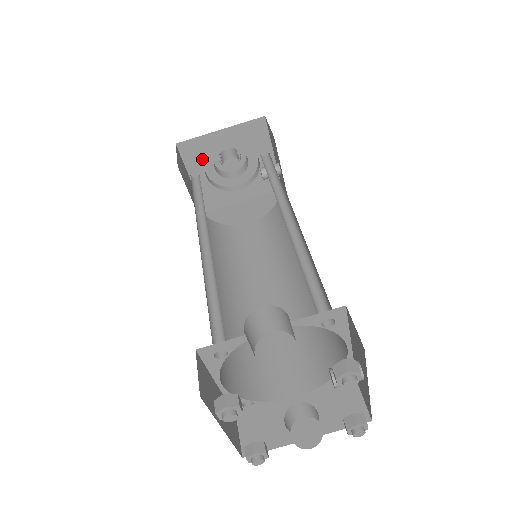
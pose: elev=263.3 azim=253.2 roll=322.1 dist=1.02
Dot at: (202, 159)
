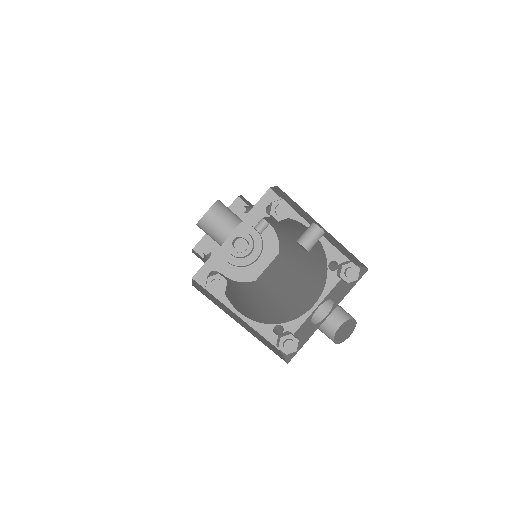
Dot at: occluded
